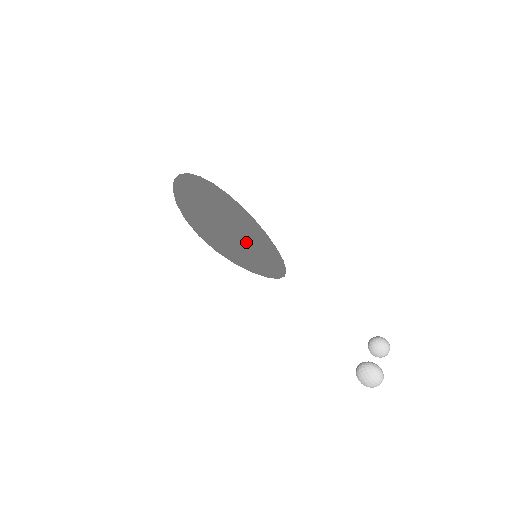
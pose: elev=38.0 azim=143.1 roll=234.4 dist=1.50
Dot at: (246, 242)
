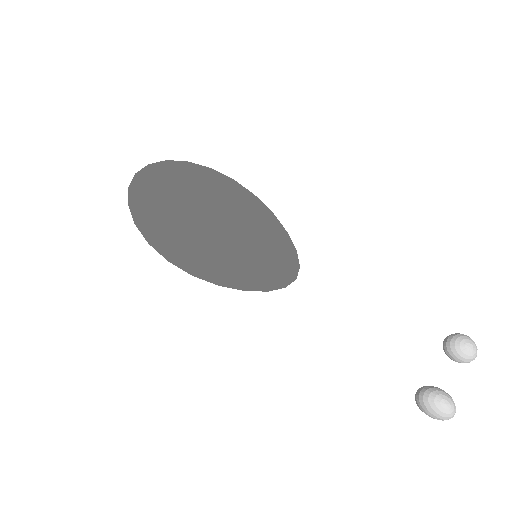
Dot at: (246, 232)
